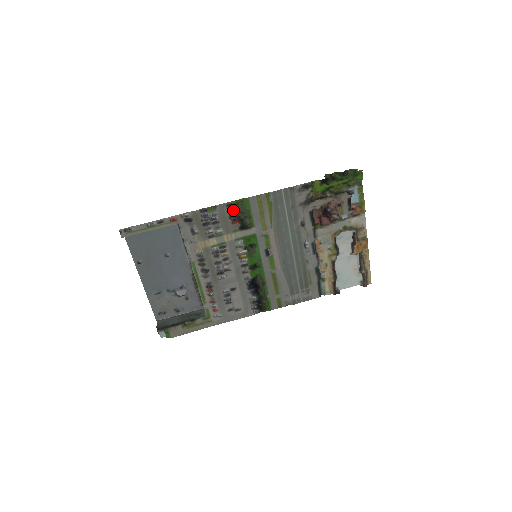
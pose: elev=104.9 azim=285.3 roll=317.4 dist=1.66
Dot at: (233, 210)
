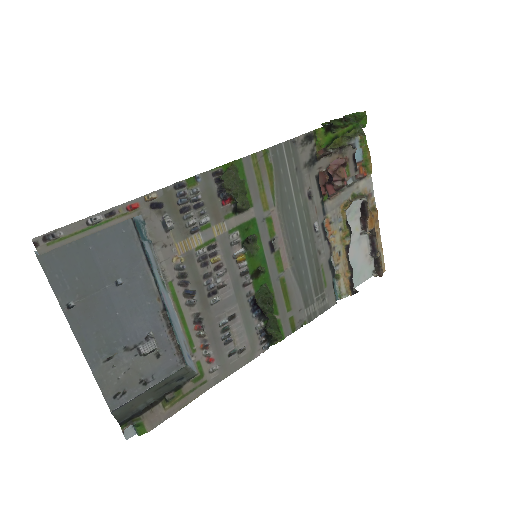
Dot at: (222, 181)
